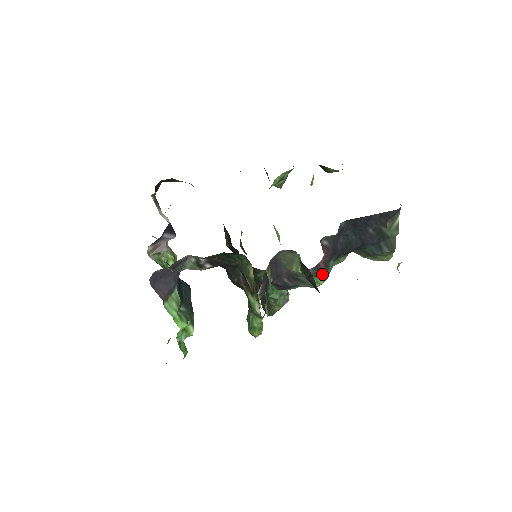
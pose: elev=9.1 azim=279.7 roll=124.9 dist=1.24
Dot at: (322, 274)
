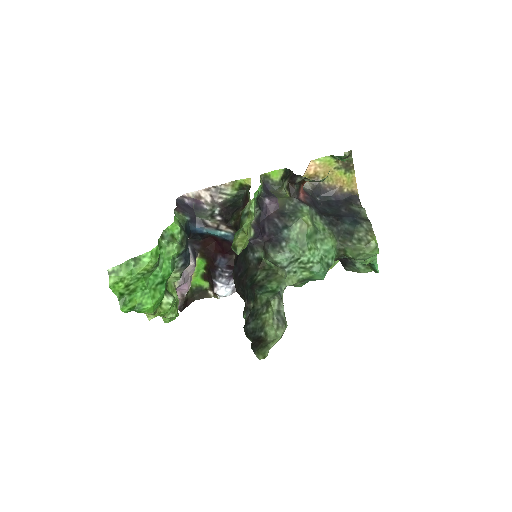
Dot at: (304, 207)
